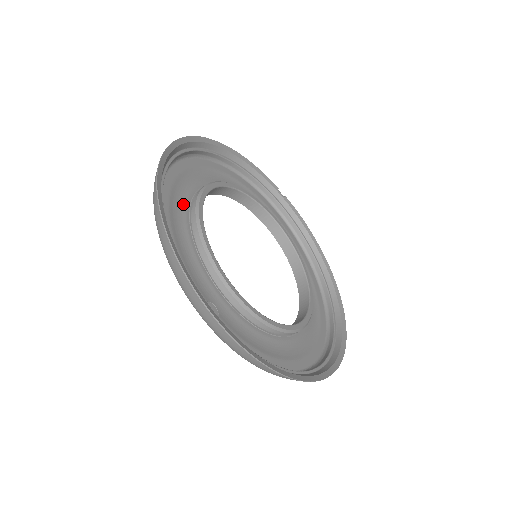
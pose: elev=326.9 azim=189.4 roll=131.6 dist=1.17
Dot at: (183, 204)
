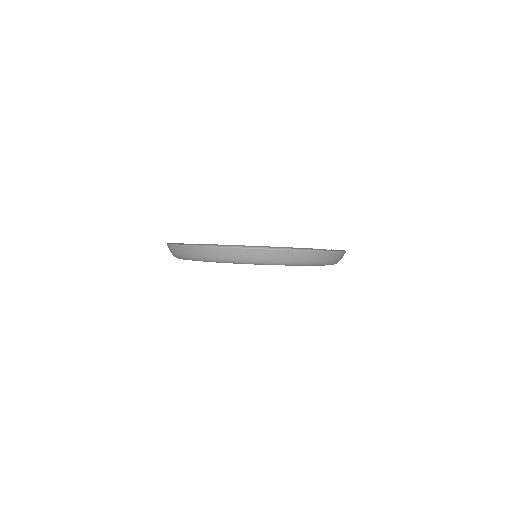
Dot at: occluded
